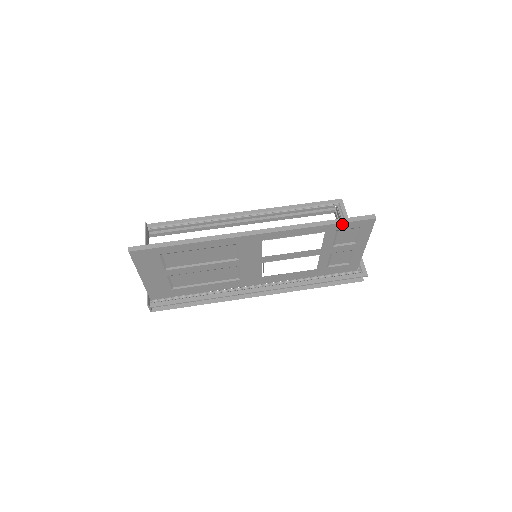
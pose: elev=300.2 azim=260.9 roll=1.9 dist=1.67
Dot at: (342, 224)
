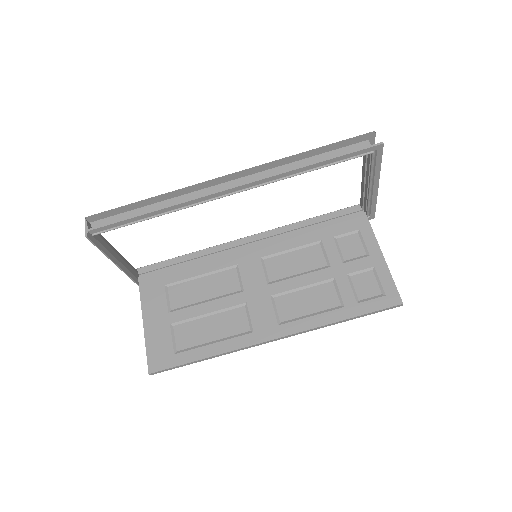
Dot at: (365, 313)
